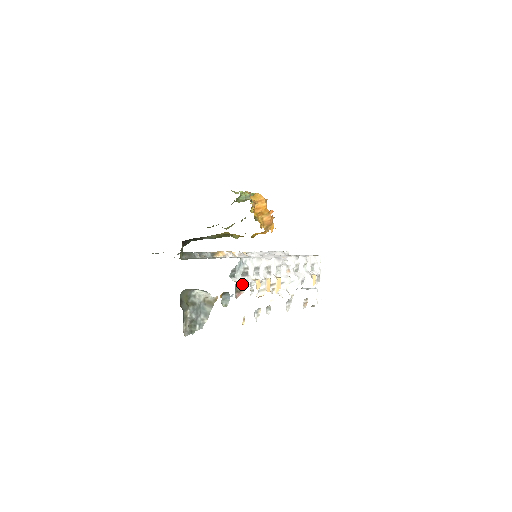
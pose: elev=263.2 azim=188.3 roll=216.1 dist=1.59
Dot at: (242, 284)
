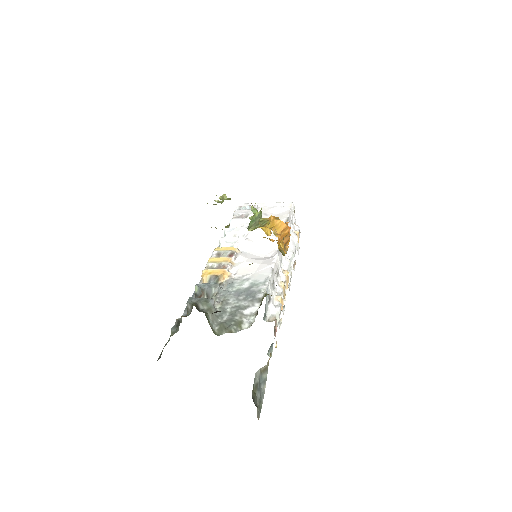
Dot at: (275, 319)
